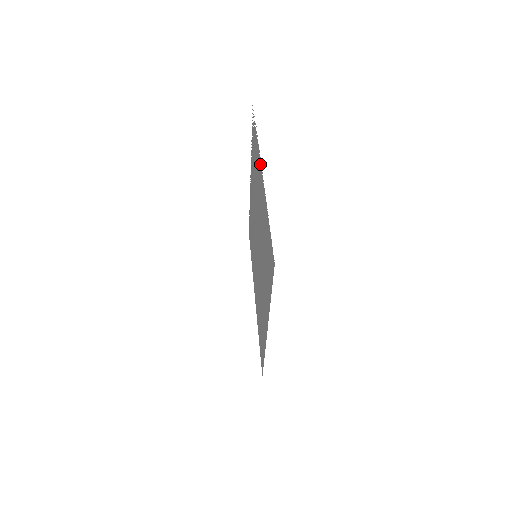
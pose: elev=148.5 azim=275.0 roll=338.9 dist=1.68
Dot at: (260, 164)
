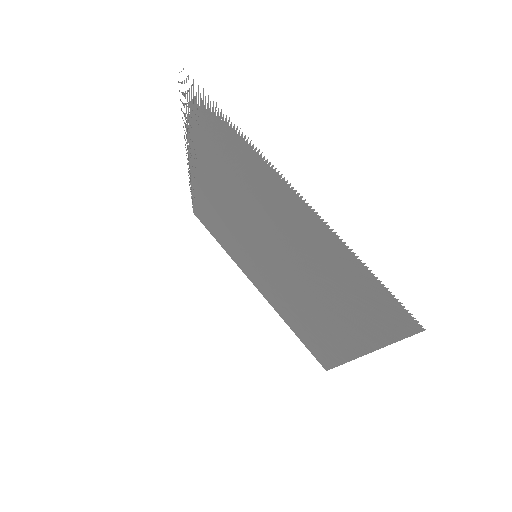
Dot at: (274, 174)
